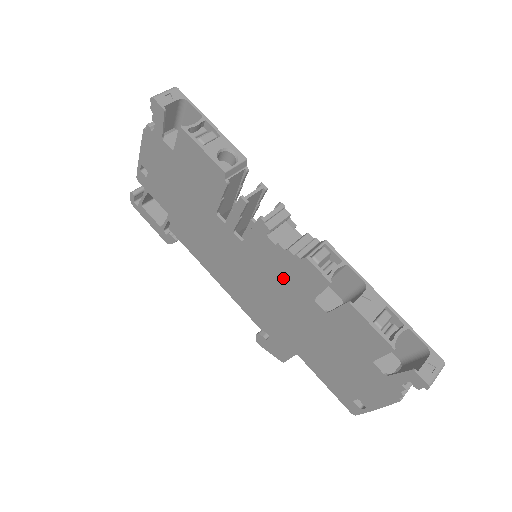
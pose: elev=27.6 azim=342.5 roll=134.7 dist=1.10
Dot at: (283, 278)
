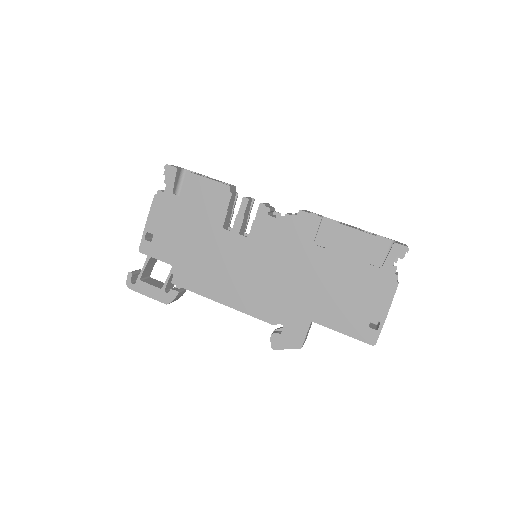
Dot at: (286, 244)
